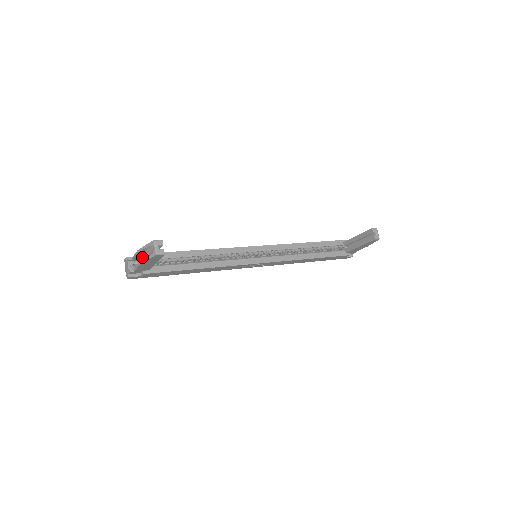
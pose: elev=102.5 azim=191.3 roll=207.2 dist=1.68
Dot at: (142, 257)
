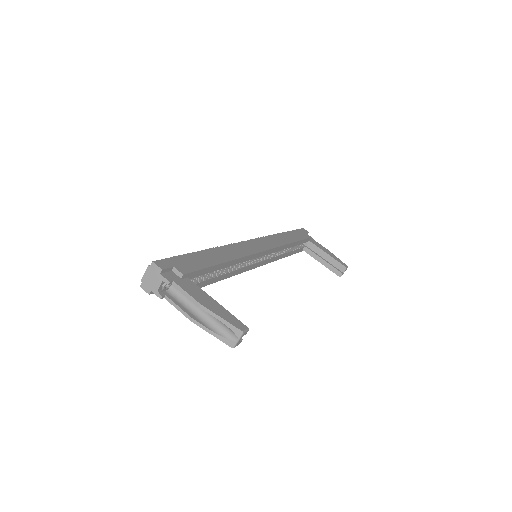
Dot at: occluded
